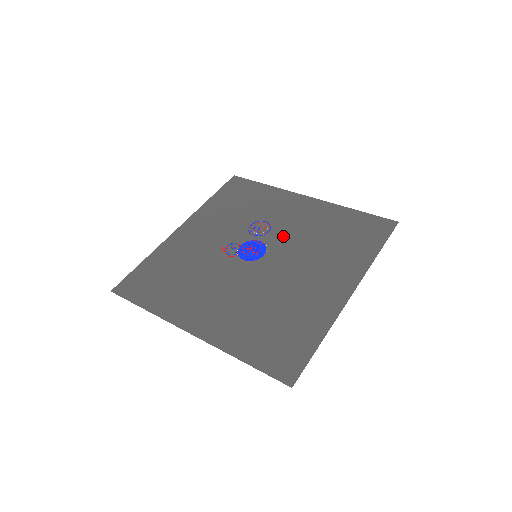
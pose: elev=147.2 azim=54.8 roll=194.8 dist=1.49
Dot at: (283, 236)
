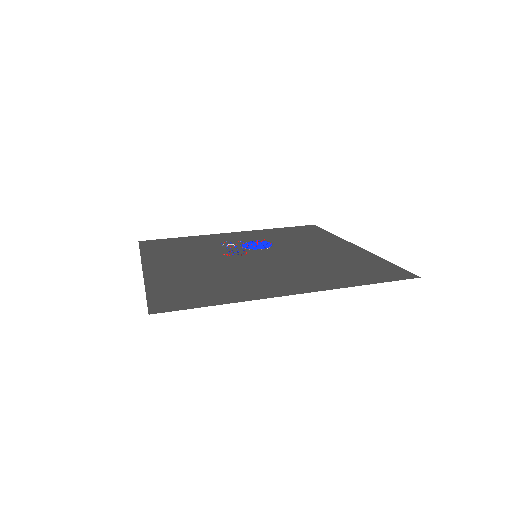
Dot at: occluded
